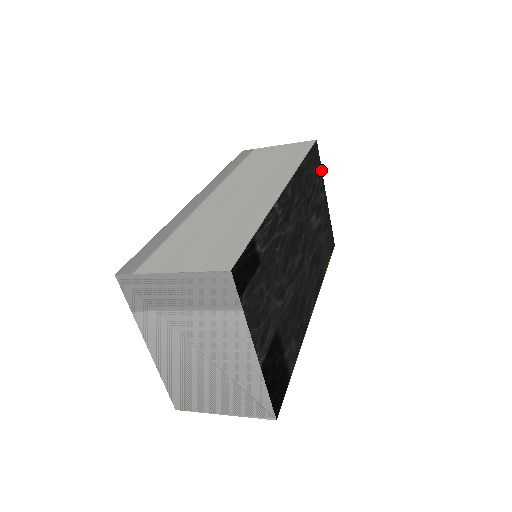
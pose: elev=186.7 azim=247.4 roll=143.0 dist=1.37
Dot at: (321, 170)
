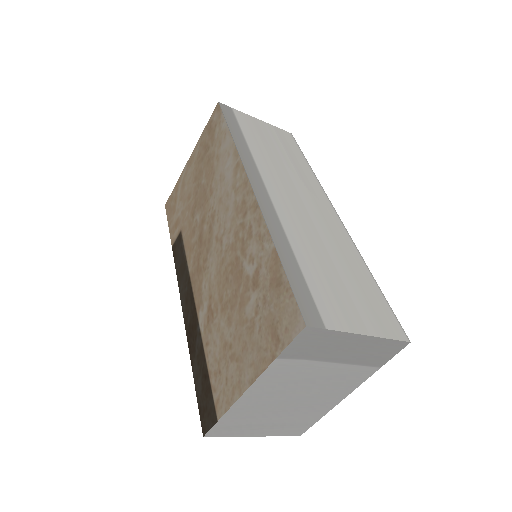
Dot at: occluded
